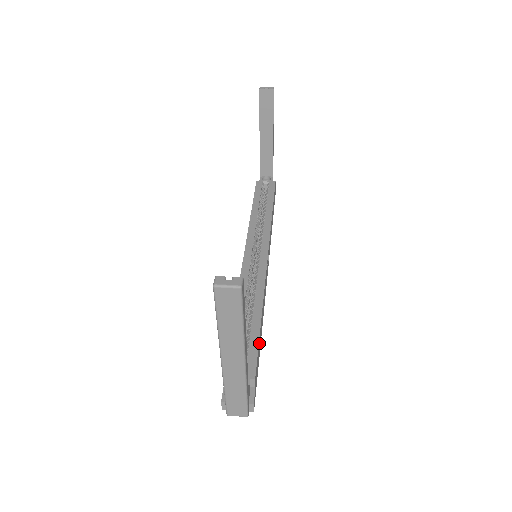
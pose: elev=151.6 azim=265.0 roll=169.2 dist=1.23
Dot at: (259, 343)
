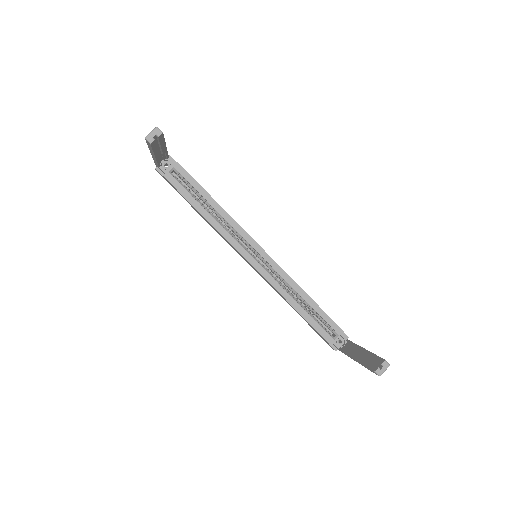
Dot at: (321, 310)
